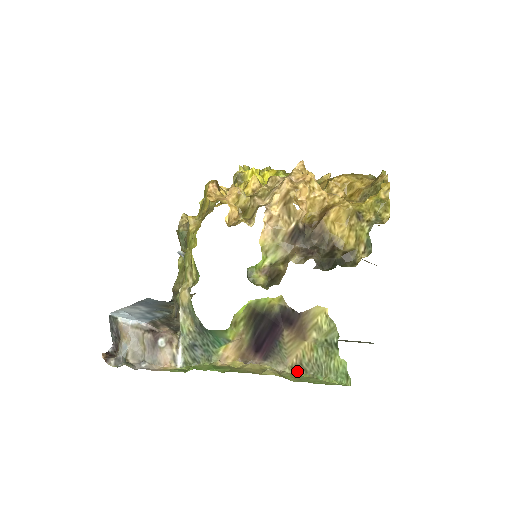
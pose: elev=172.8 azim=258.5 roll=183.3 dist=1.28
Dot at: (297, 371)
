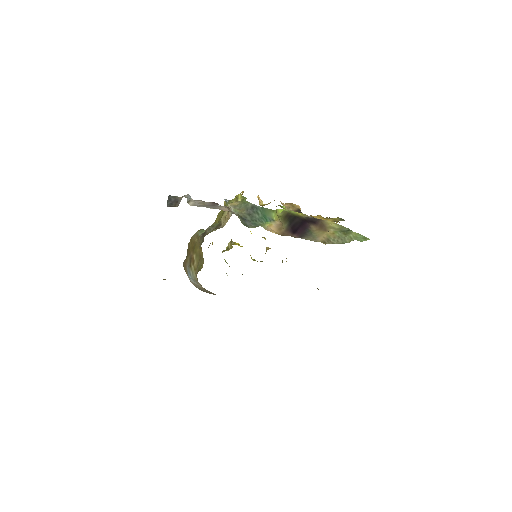
Dot at: occluded
